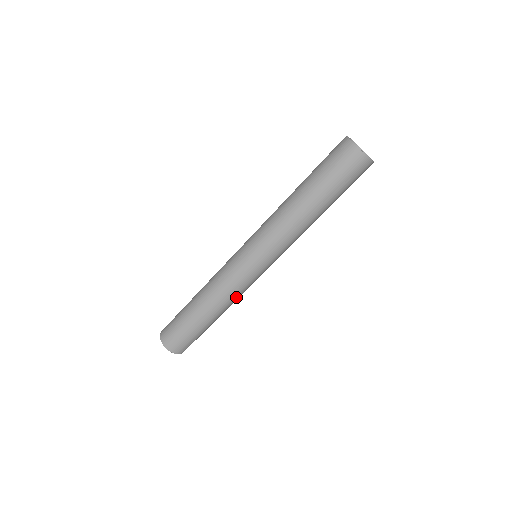
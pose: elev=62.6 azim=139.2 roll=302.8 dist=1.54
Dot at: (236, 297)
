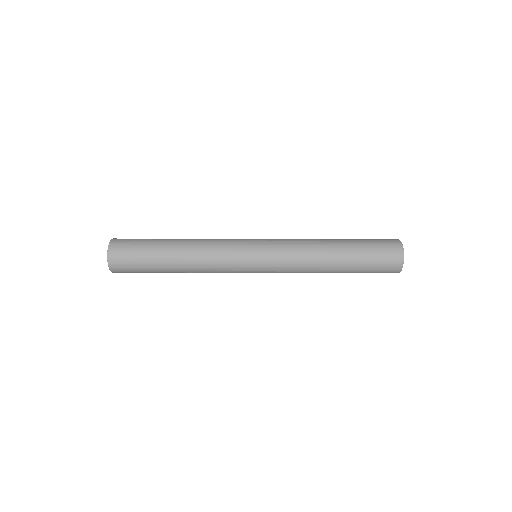
Dot at: occluded
